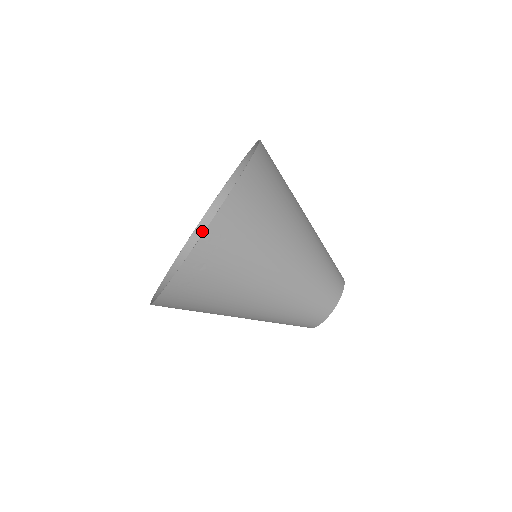
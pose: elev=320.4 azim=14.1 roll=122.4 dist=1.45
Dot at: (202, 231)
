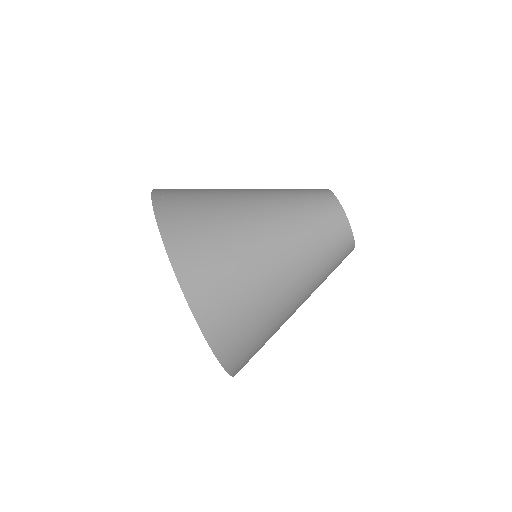
Dot at: occluded
